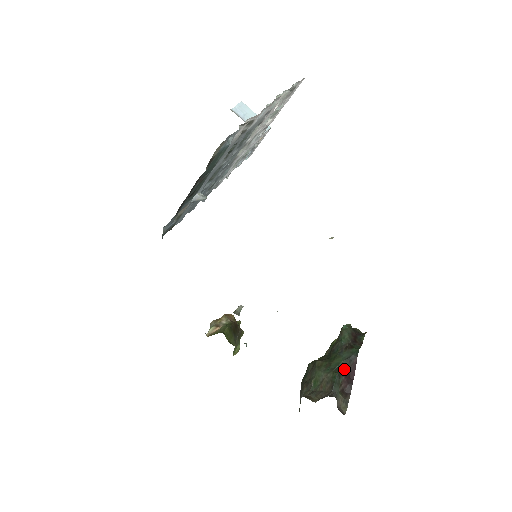
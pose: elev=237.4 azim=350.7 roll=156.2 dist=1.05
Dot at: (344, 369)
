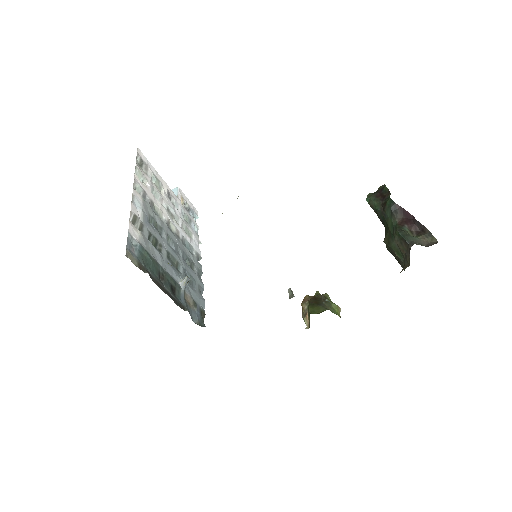
Dot at: (399, 221)
